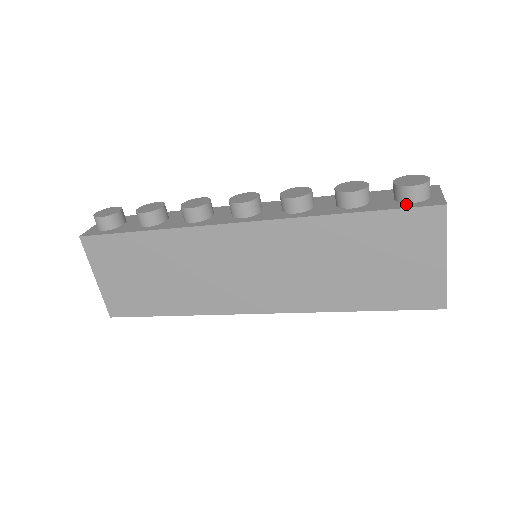
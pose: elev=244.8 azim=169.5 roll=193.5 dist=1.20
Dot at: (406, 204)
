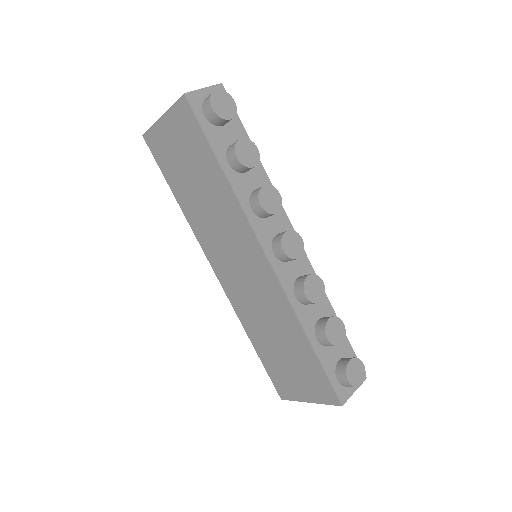
Dot at: (334, 377)
